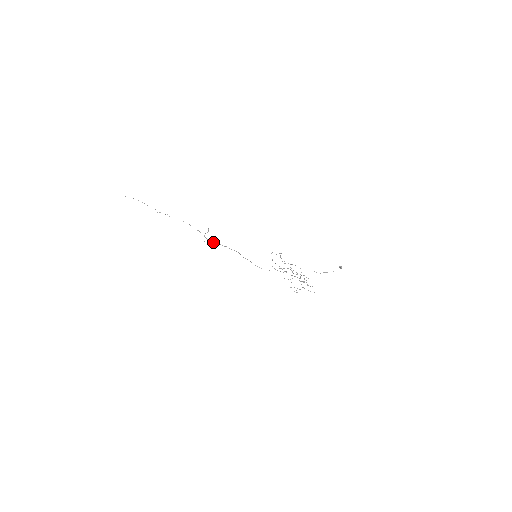
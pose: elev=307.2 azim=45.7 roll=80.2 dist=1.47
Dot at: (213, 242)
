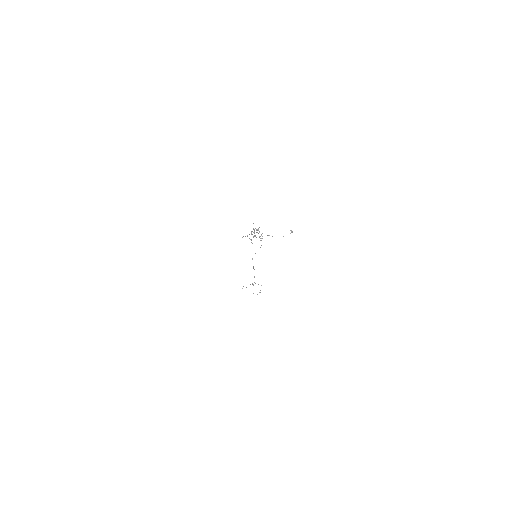
Dot at: occluded
